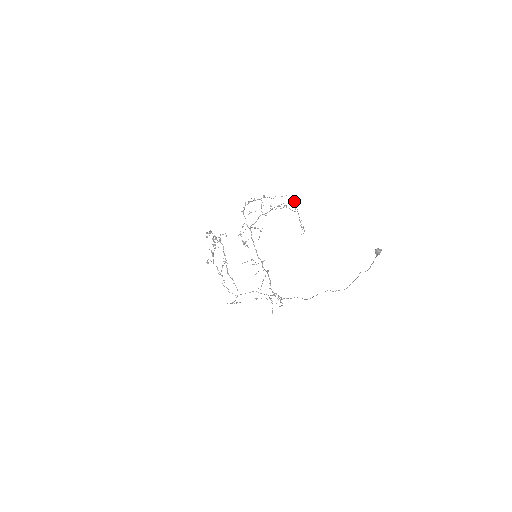
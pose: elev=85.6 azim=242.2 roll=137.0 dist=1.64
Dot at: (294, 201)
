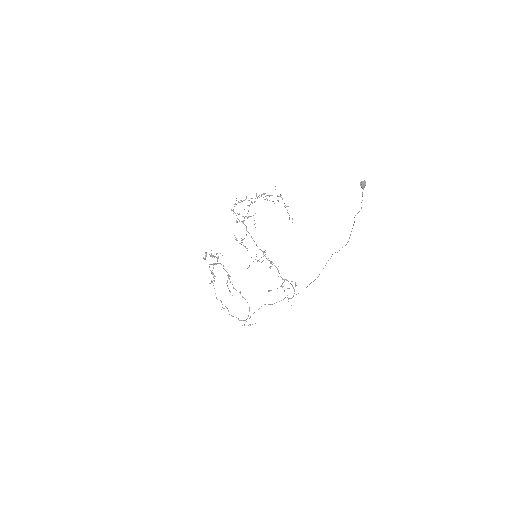
Dot at: (274, 203)
